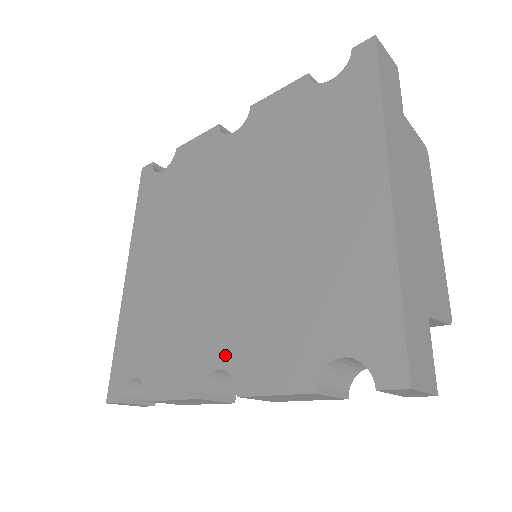
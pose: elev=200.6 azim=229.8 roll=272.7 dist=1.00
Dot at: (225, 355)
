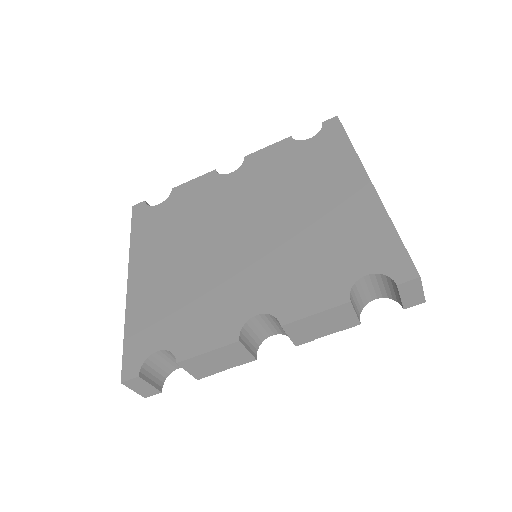
Dot at: (261, 304)
